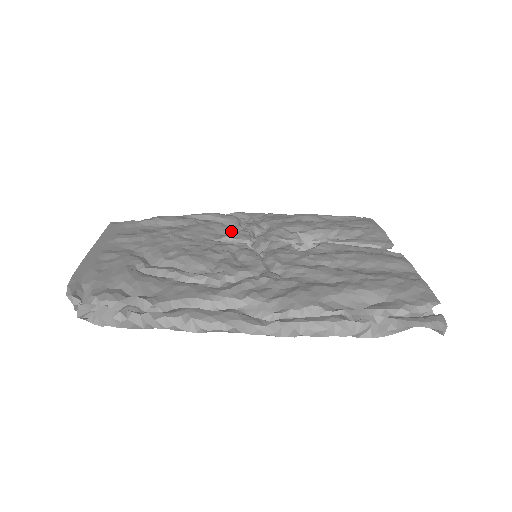
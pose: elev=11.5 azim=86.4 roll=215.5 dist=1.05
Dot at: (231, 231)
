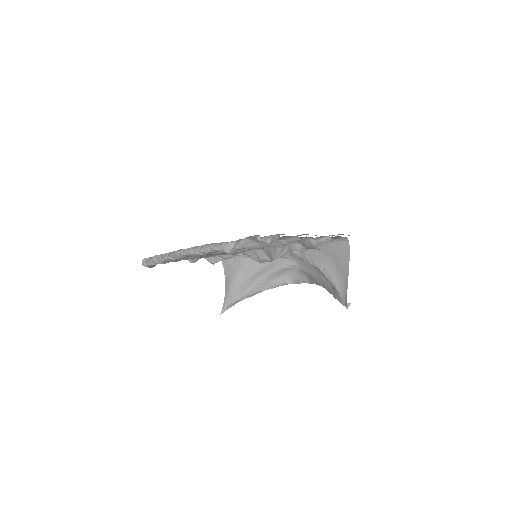
Dot at: occluded
